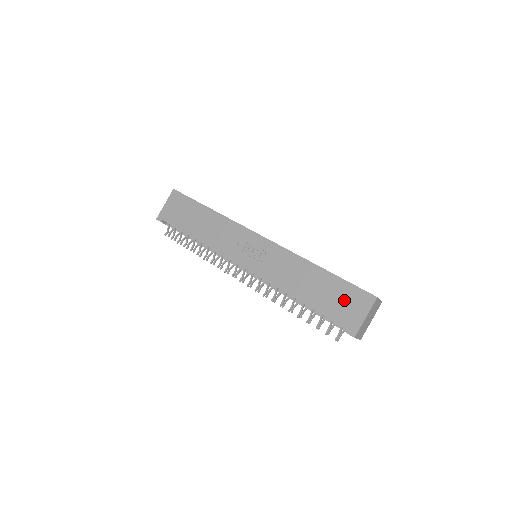
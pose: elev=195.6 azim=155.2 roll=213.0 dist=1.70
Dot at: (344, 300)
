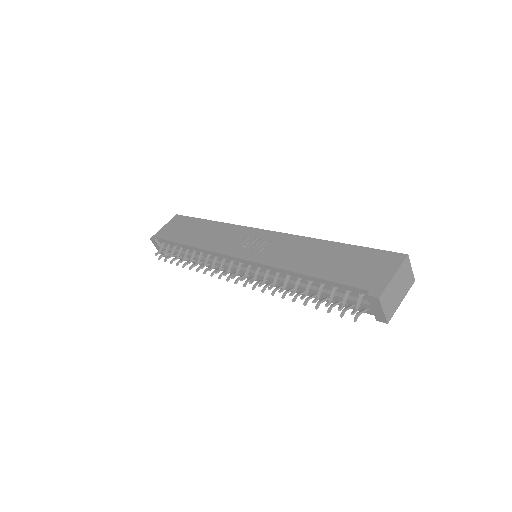
Dot at: (364, 264)
